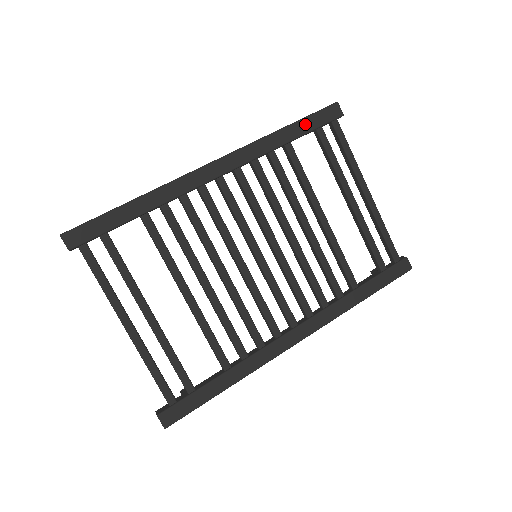
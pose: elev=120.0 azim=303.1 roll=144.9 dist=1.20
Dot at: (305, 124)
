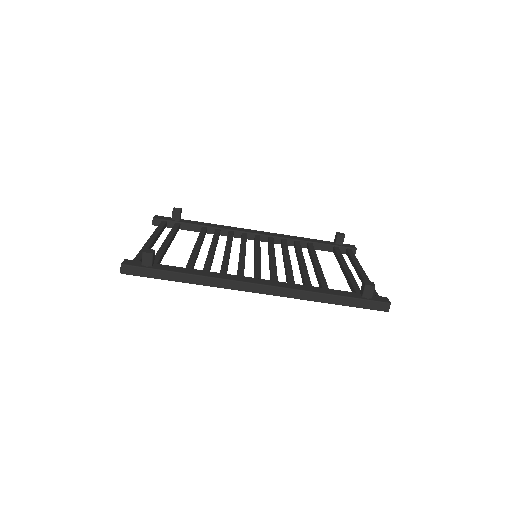
Dot at: (348, 304)
